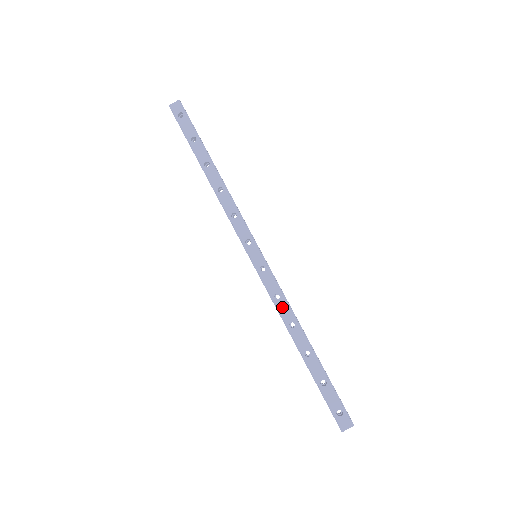
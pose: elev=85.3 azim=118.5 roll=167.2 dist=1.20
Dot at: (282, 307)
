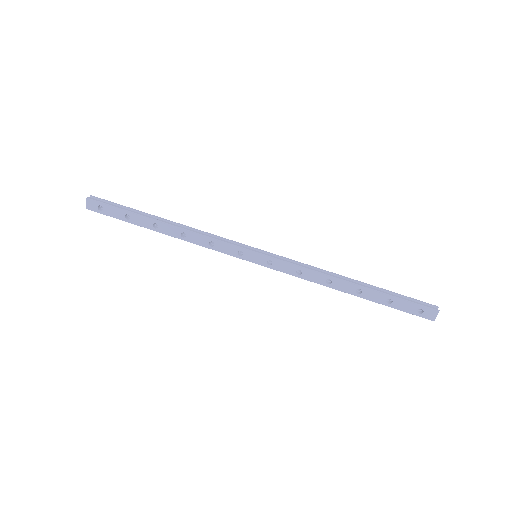
Dot at: (309, 276)
